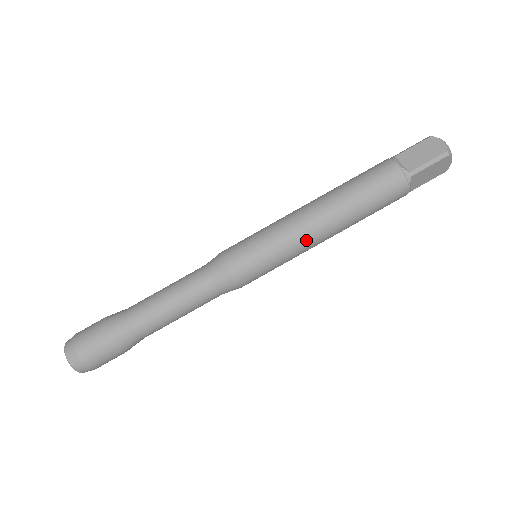
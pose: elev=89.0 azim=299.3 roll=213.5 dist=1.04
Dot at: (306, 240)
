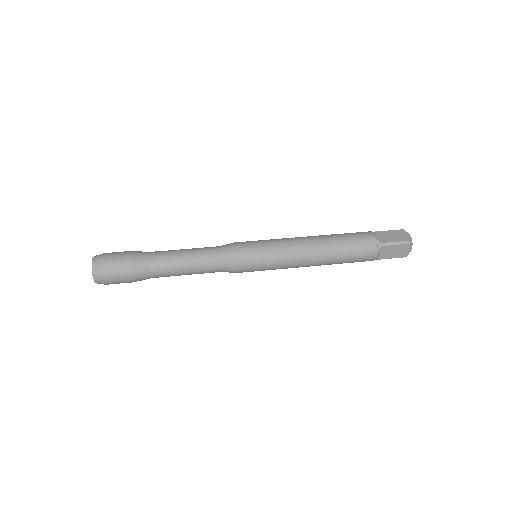
Dot at: (292, 238)
